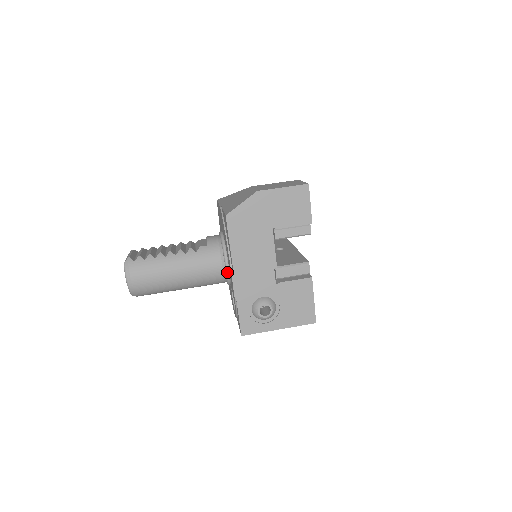
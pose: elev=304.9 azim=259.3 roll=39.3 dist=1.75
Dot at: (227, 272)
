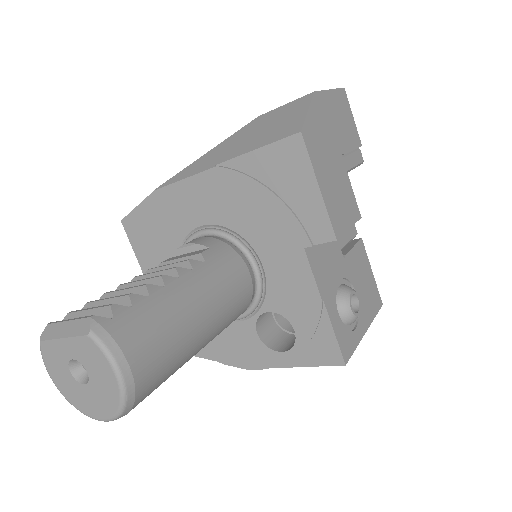
Dot at: (260, 280)
